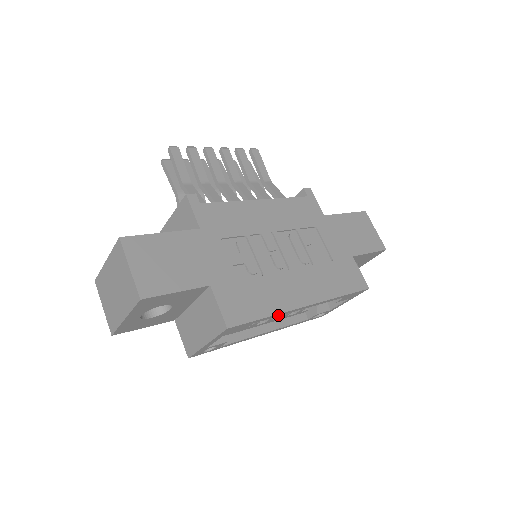
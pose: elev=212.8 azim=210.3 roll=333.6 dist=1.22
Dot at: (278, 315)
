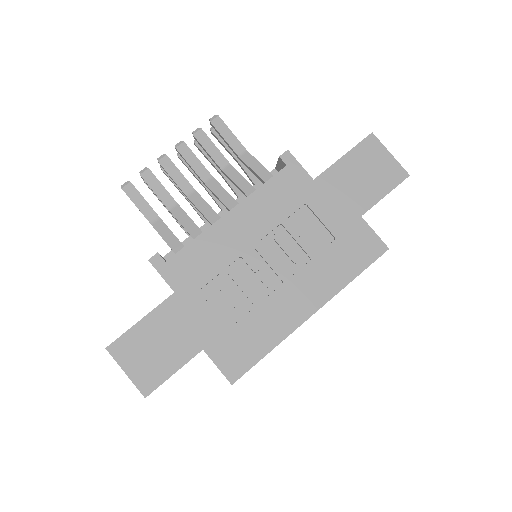
Dot at: (283, 339)
